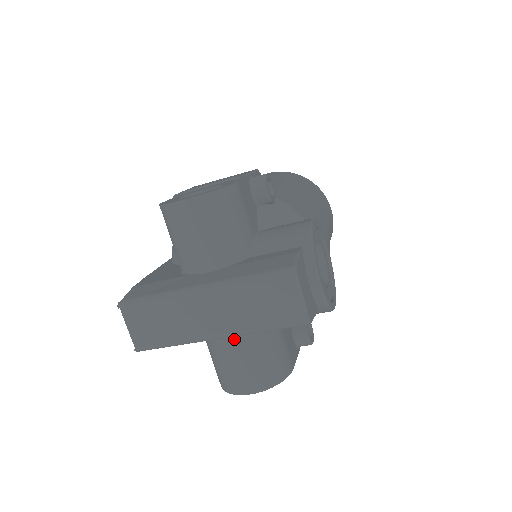
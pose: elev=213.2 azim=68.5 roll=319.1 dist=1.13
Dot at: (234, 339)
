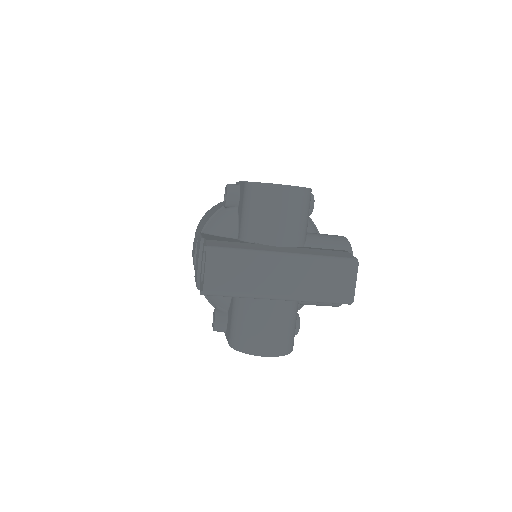
Dot at: (276, 306)
